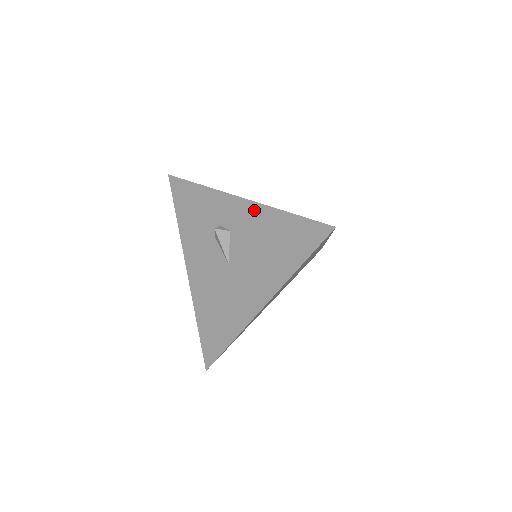
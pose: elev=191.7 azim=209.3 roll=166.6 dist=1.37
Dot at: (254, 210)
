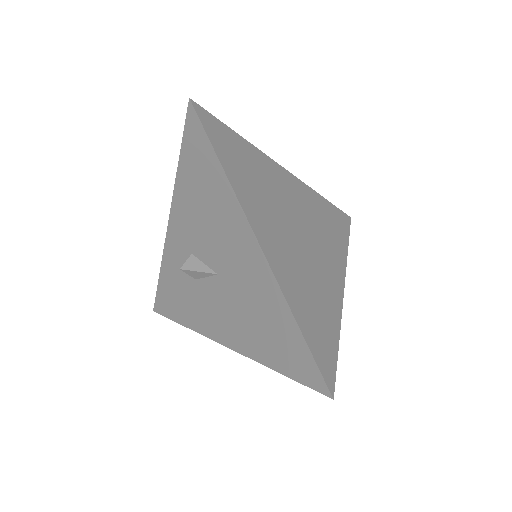
Dot at: (176, 209)
